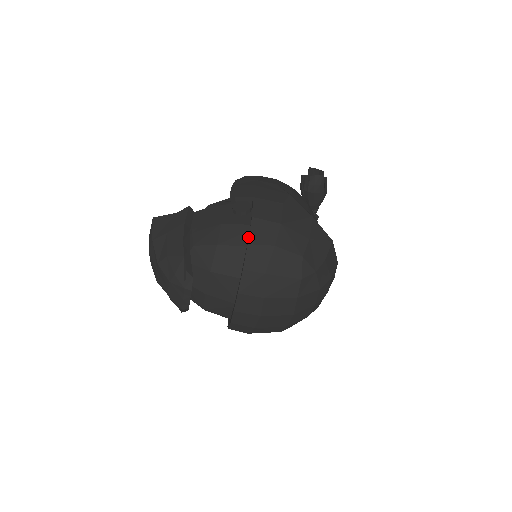
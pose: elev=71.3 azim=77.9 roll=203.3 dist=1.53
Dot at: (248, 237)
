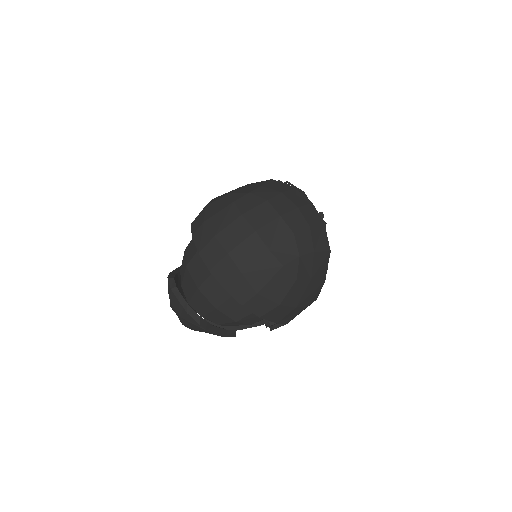
Dot at: occluded
